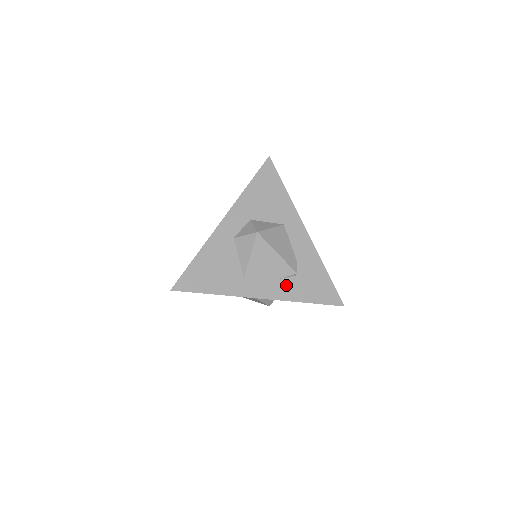
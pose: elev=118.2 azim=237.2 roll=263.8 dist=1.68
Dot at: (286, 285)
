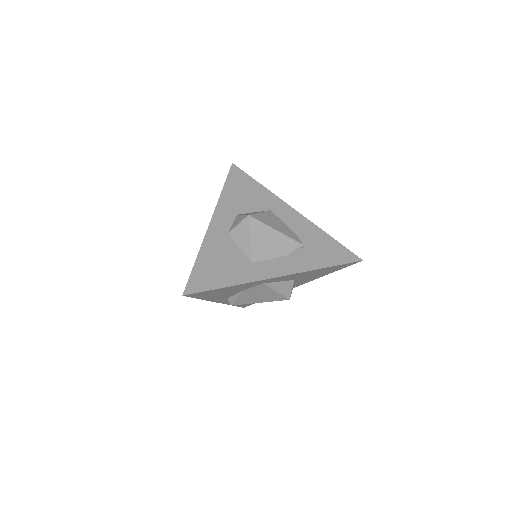
Dot at: (297, 258)
